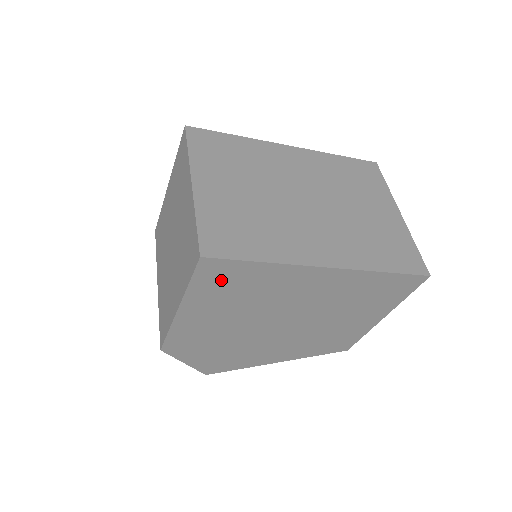
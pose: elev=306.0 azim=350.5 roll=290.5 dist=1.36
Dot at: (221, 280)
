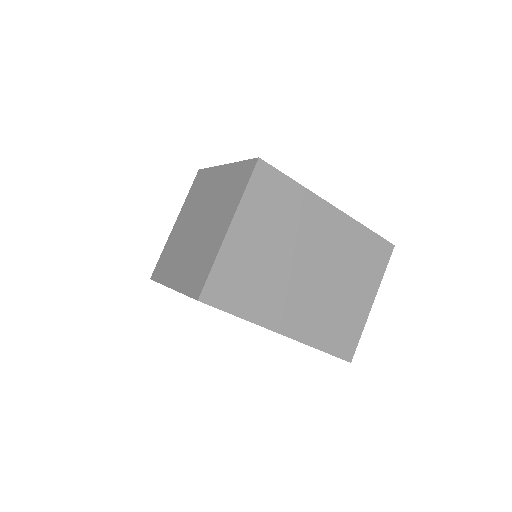
Dot at: occluded
